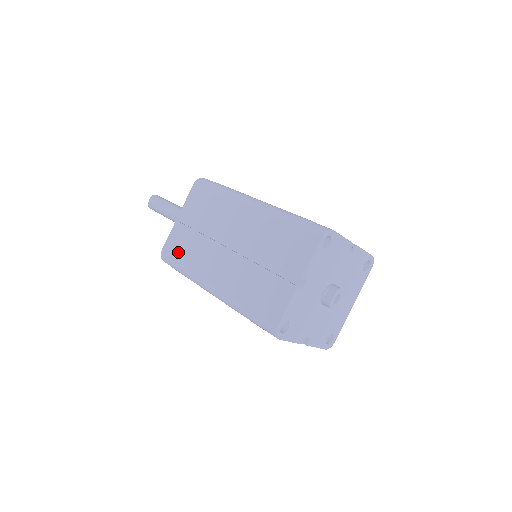
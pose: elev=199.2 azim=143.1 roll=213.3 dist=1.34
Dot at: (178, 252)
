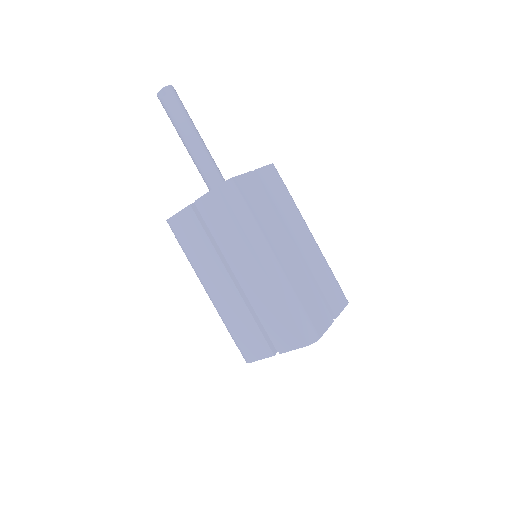
Dot at: (185, 238)
